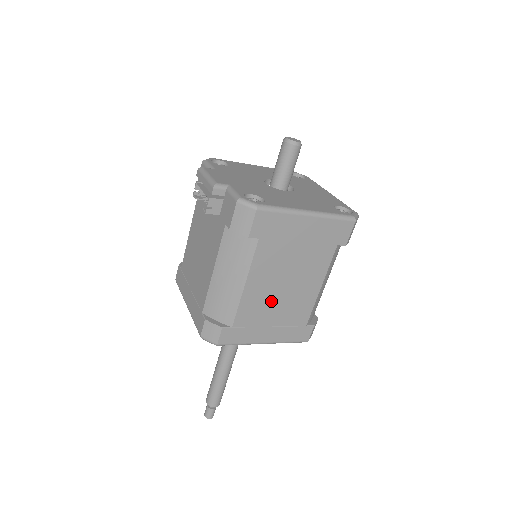
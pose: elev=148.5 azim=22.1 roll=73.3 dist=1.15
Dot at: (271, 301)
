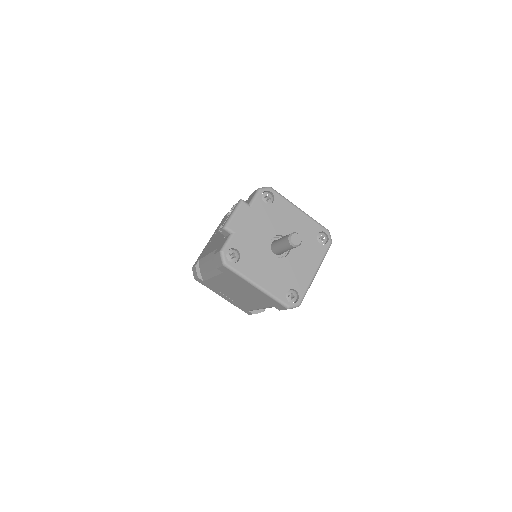
Dot at: (228, 291)
